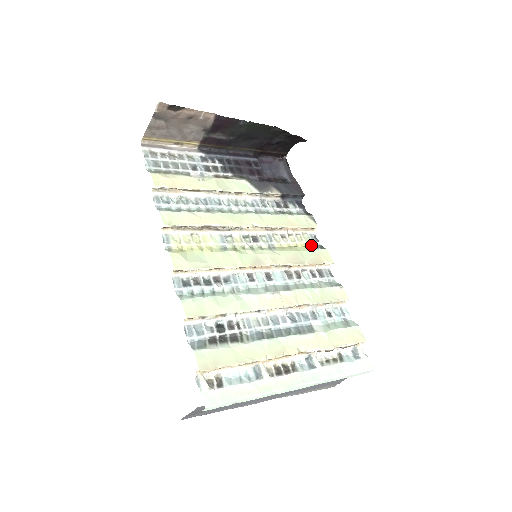
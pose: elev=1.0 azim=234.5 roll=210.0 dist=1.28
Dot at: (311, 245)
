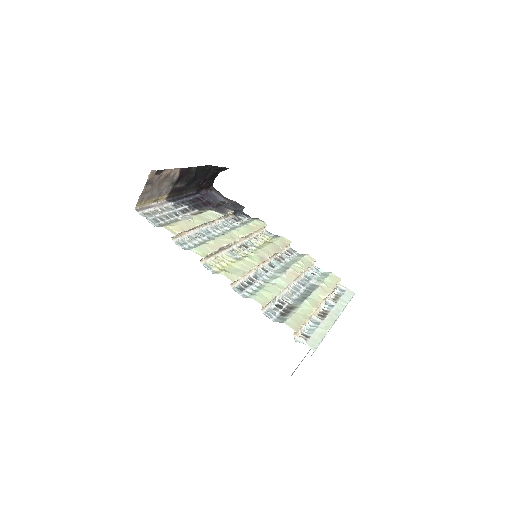
Dot at: (271, 238)
